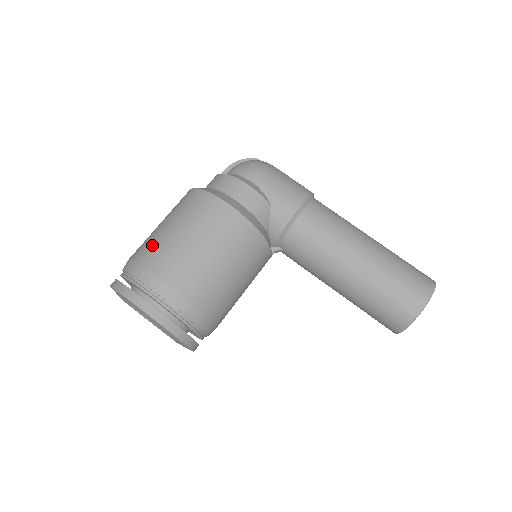
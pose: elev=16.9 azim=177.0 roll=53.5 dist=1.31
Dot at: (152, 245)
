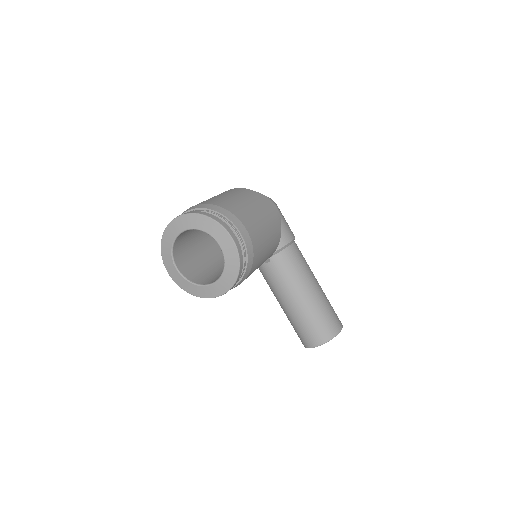
Dot at: (231, 203)
